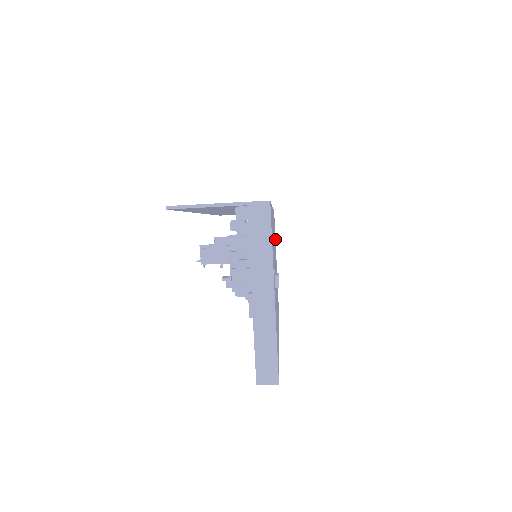
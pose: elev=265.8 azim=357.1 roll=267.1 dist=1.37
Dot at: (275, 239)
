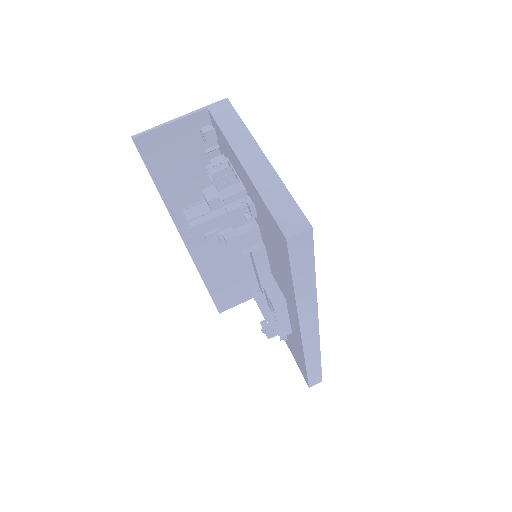
Dot at: occluded
